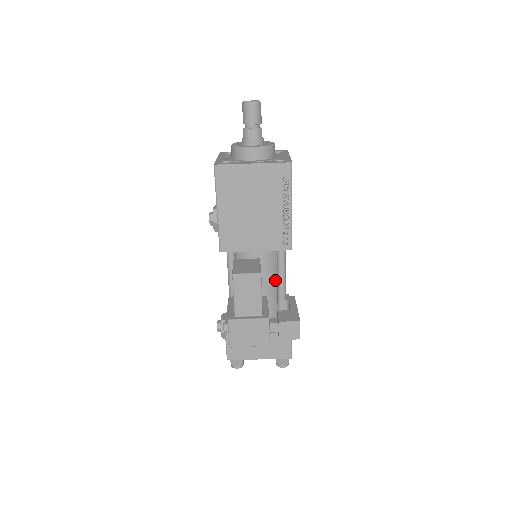
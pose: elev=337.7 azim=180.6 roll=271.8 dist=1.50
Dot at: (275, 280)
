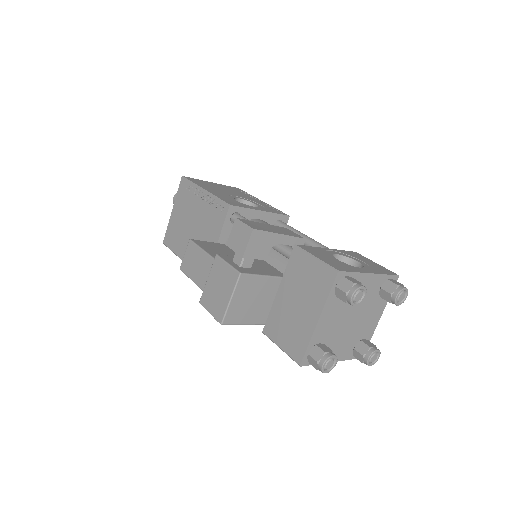
Dot at: occluded
